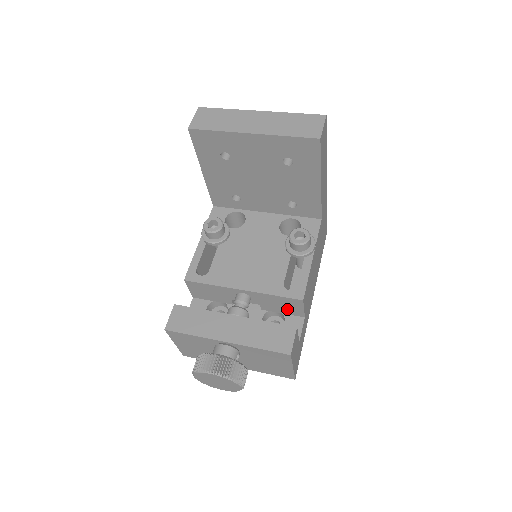
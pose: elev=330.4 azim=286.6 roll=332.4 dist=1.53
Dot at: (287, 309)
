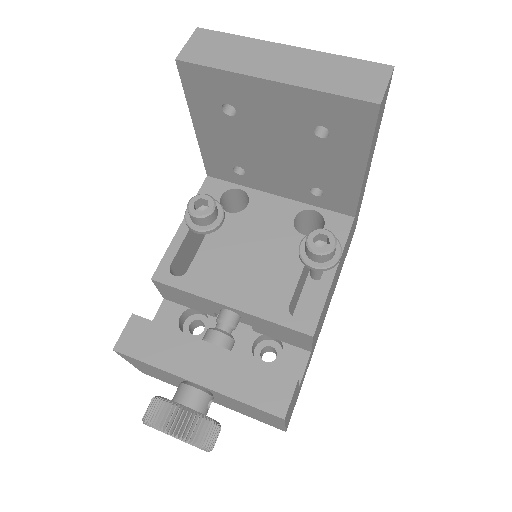
Dot at: (288, 339)
